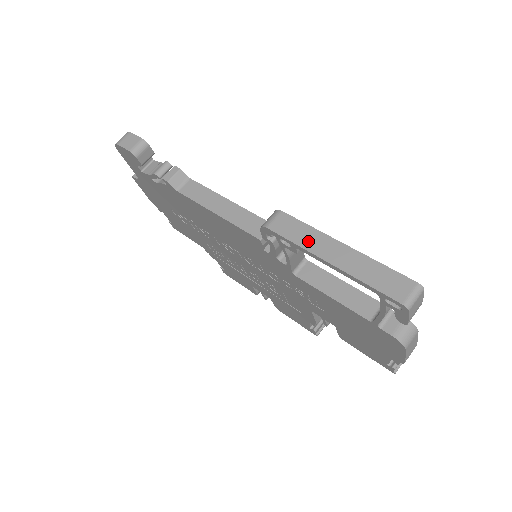
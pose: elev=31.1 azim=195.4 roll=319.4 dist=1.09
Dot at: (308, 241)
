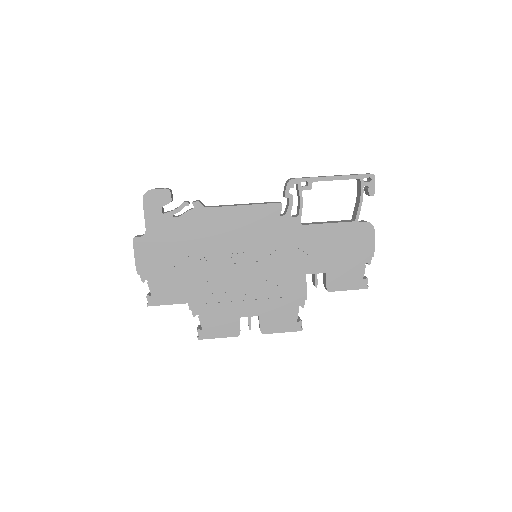
Dot at: (316, 177)
